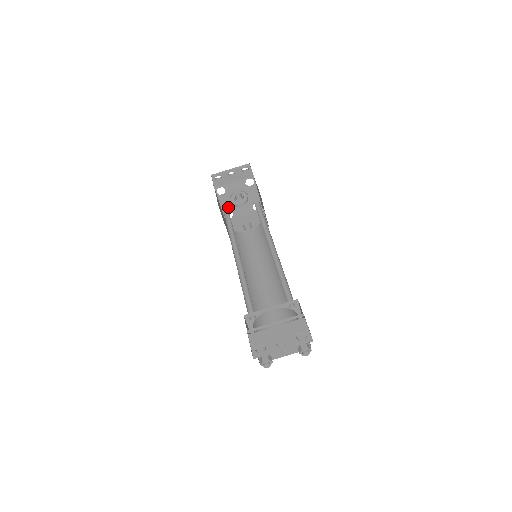
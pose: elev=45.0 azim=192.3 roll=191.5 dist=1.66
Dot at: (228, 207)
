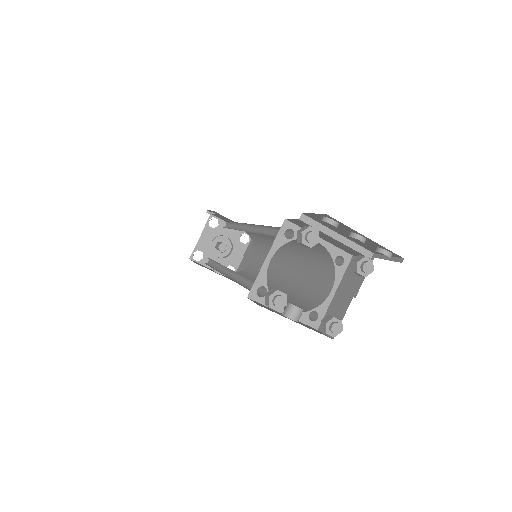
Dot at: (205, 246)
